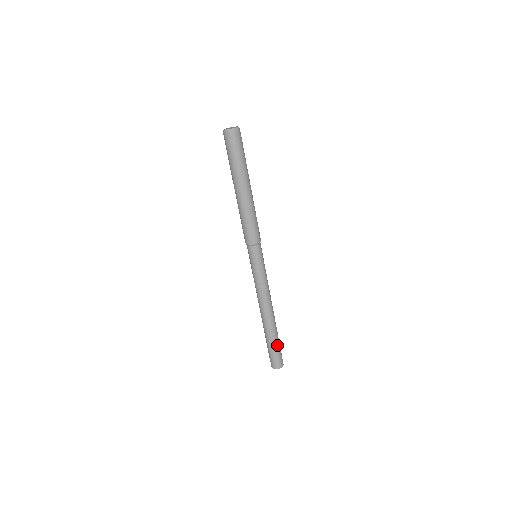
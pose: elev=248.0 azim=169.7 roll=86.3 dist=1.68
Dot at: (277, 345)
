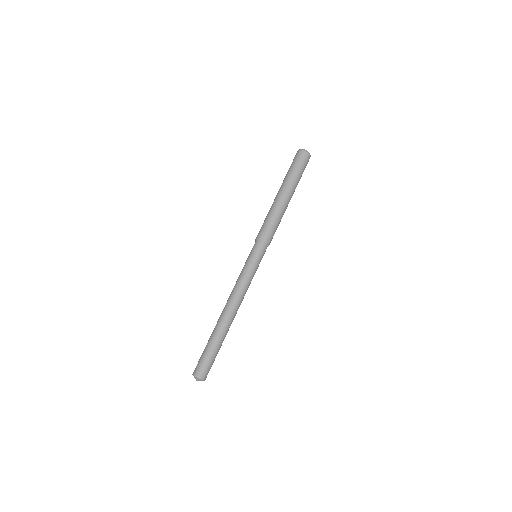
Dot at: (213, 350)
